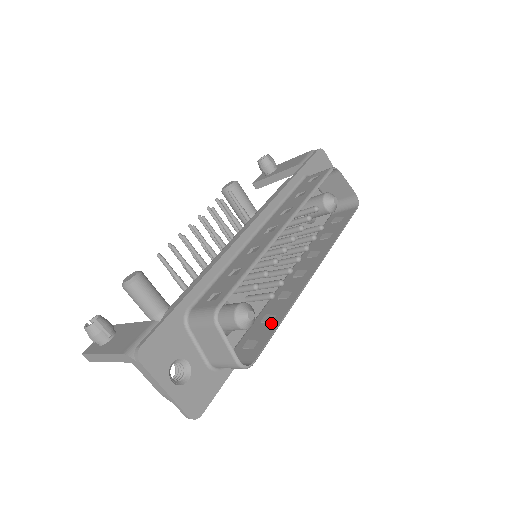
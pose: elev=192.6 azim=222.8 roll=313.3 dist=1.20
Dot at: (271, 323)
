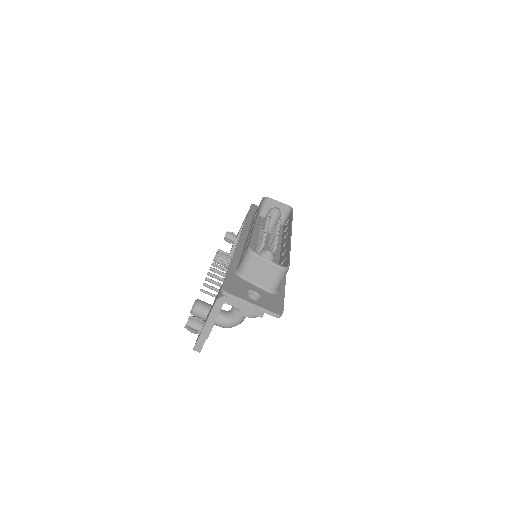
Dot at: (286, 258)
